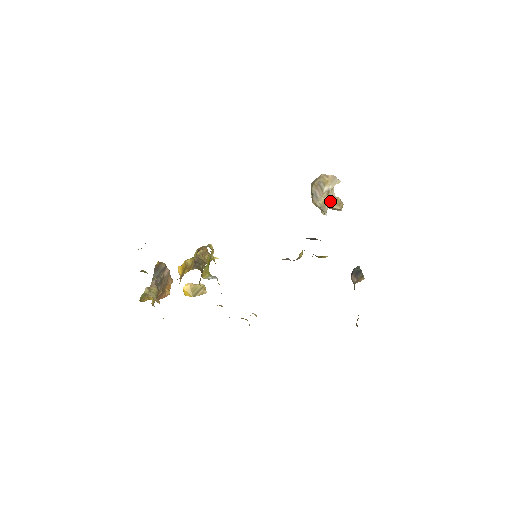
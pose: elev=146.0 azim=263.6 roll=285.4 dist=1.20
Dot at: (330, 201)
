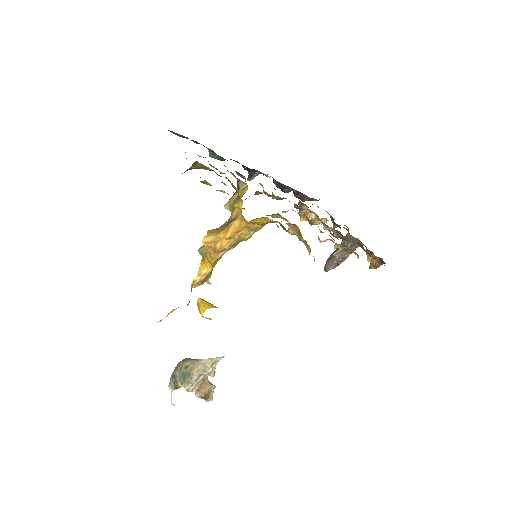
Dot at: occluded
